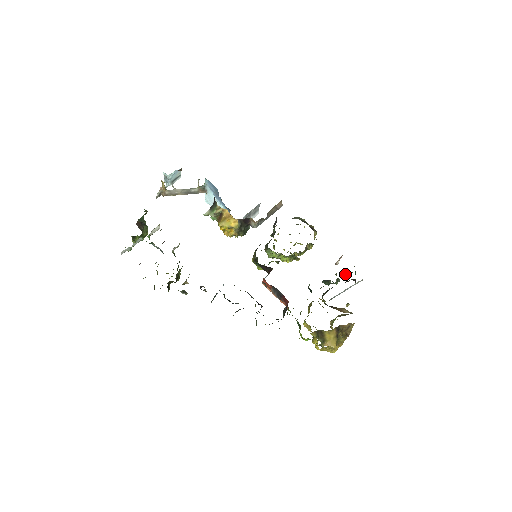
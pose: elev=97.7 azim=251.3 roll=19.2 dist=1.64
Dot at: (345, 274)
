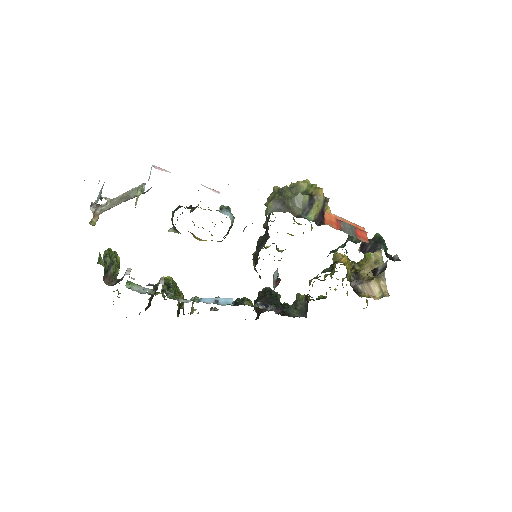
Dot at: occluded
